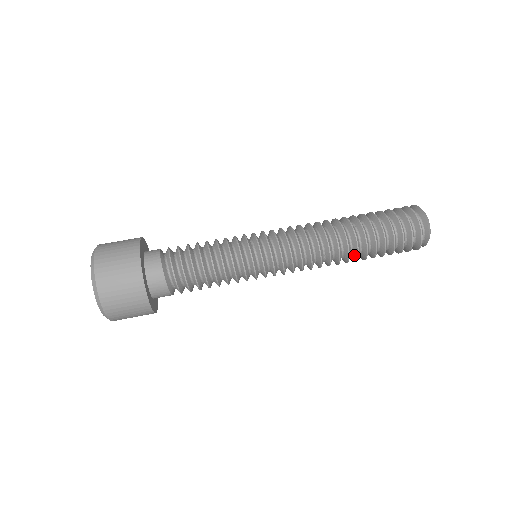
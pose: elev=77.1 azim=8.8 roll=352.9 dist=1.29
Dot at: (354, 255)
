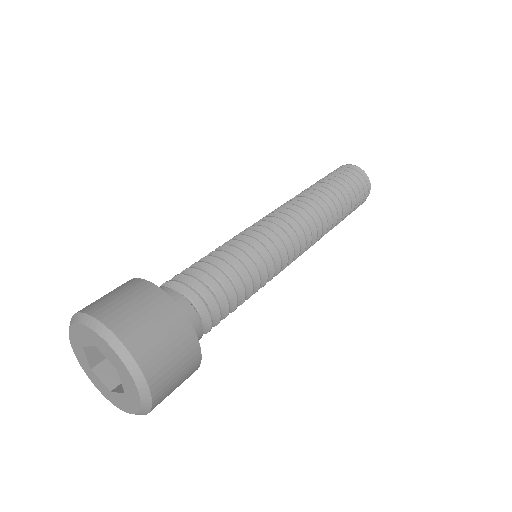
Dot at: occluded
